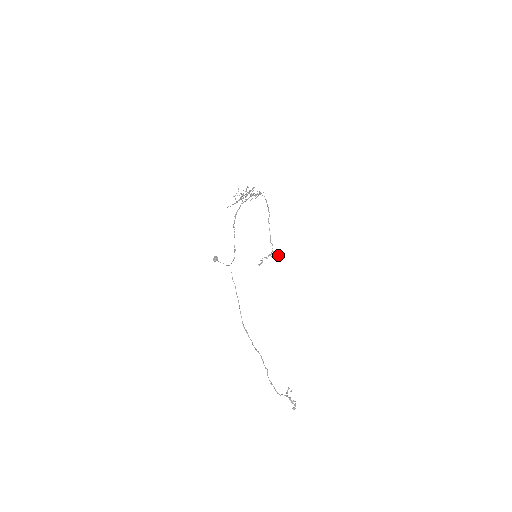
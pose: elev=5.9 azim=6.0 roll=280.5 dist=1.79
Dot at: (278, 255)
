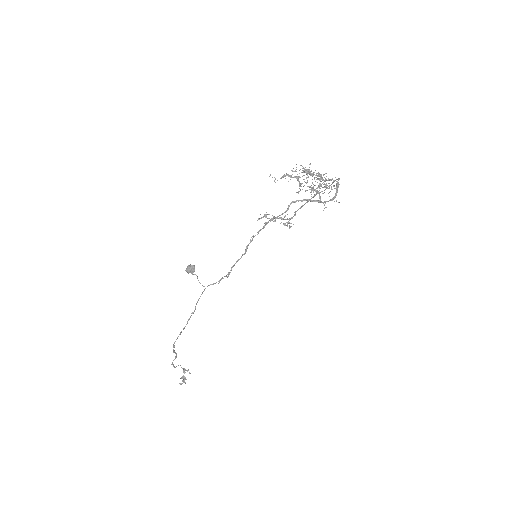
Dot at: occluded
